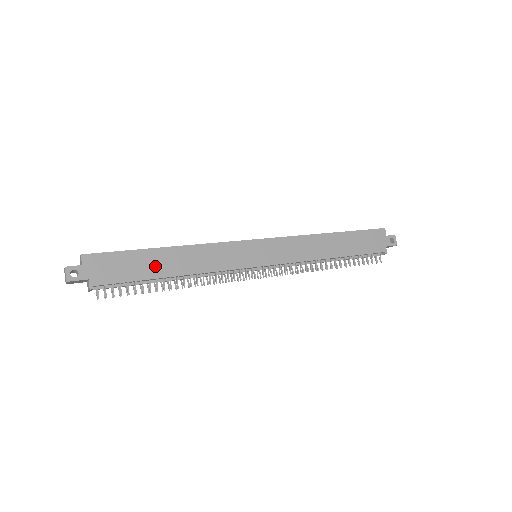
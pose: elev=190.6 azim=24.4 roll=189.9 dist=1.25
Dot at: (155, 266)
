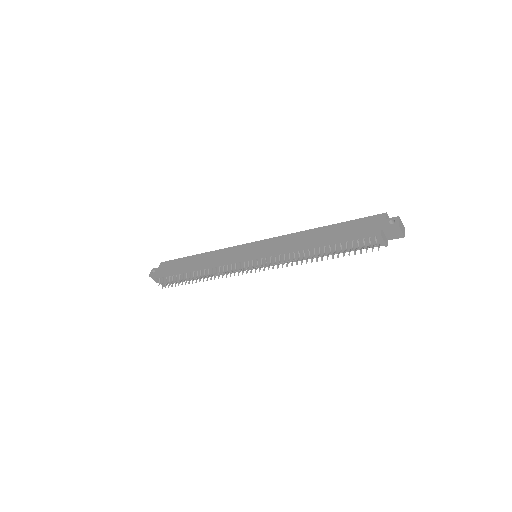
Dot at: (188, 265)
